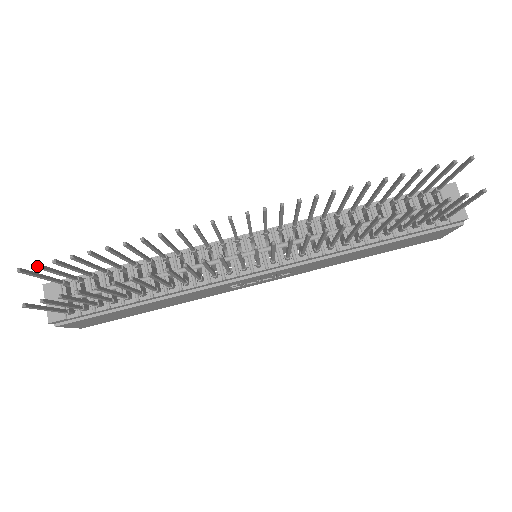
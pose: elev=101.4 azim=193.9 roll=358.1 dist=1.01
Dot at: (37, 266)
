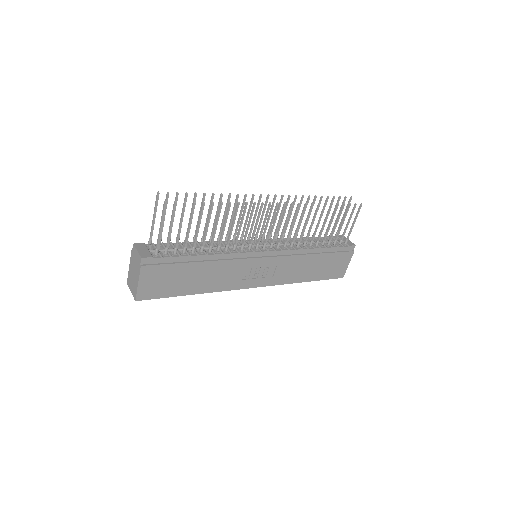
Dot at: occluded
